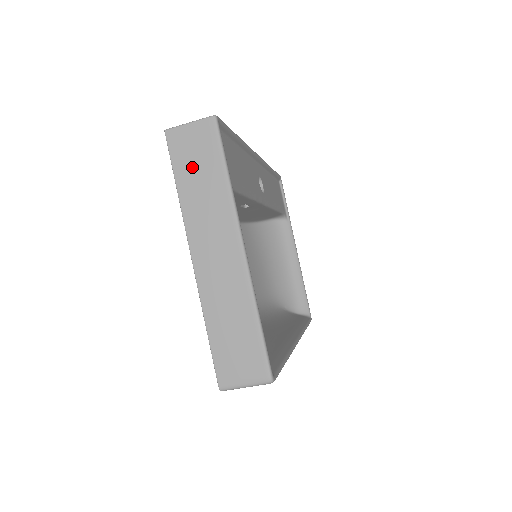
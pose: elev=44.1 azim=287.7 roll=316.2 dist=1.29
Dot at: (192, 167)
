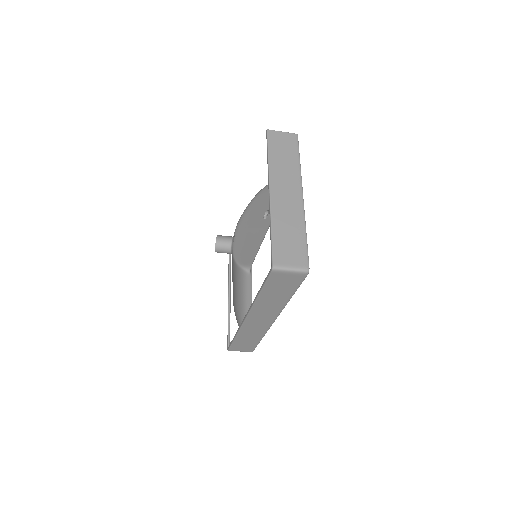
Dot at: (280, 150)
